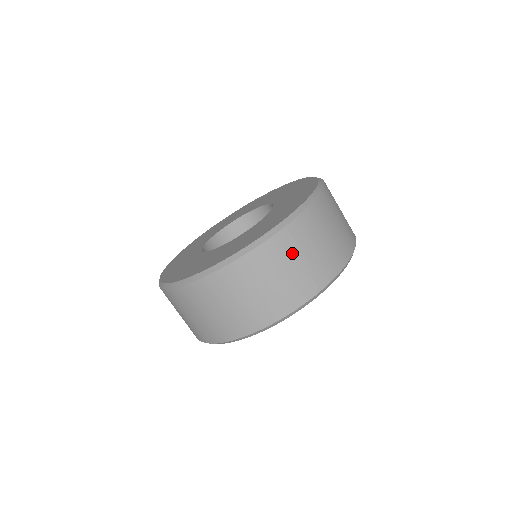
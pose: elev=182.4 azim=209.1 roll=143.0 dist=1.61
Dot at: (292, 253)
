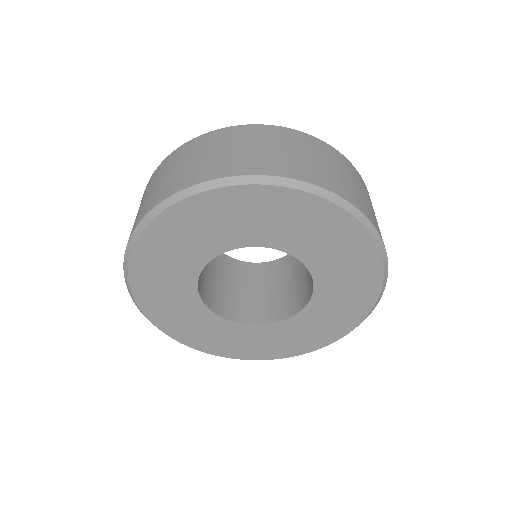
Dot at: (278, 141)
